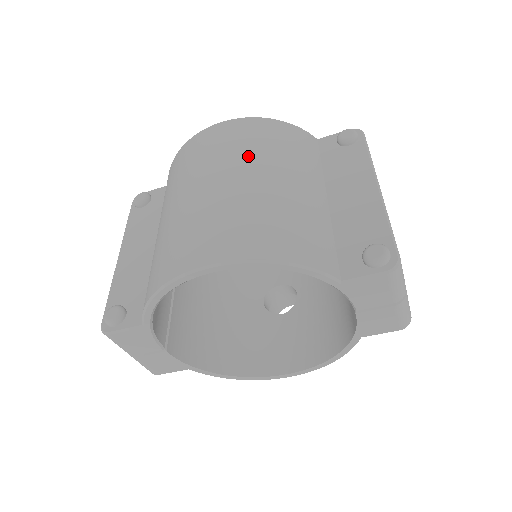
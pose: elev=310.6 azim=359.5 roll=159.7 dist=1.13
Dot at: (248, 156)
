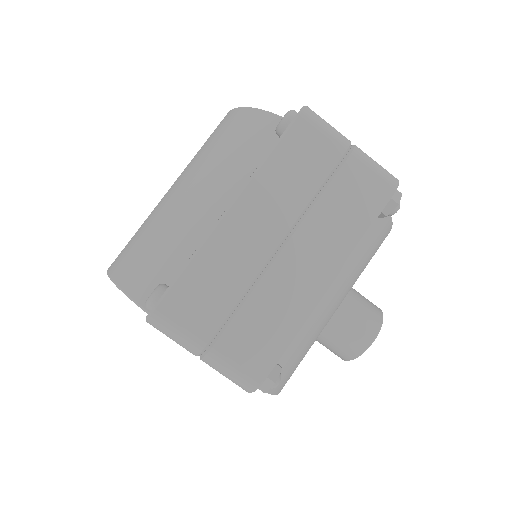
Dot at: (192, 163)
